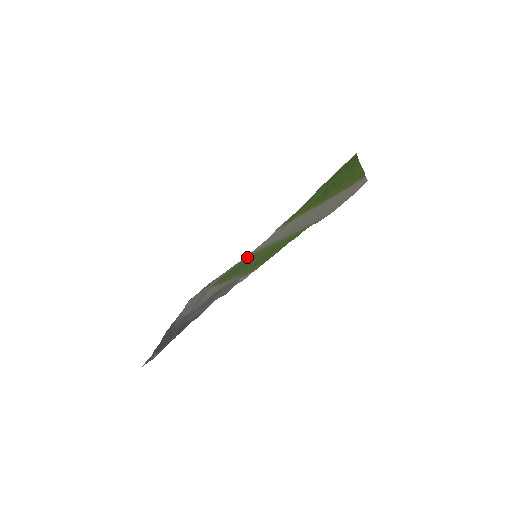
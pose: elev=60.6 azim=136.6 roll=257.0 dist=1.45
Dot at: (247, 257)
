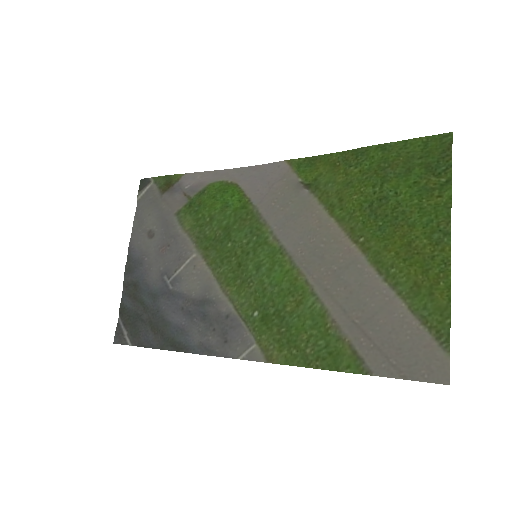
Dot at: (233, 190)
